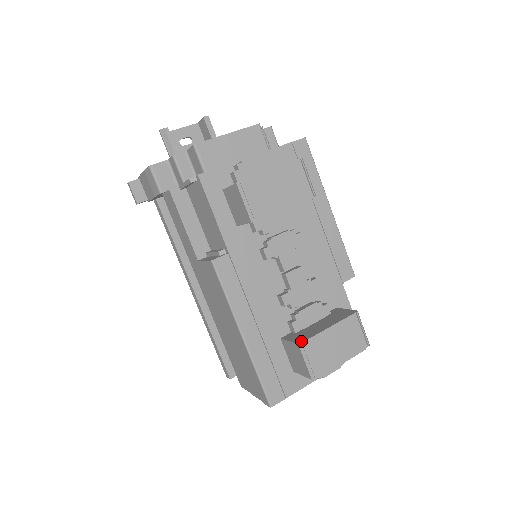
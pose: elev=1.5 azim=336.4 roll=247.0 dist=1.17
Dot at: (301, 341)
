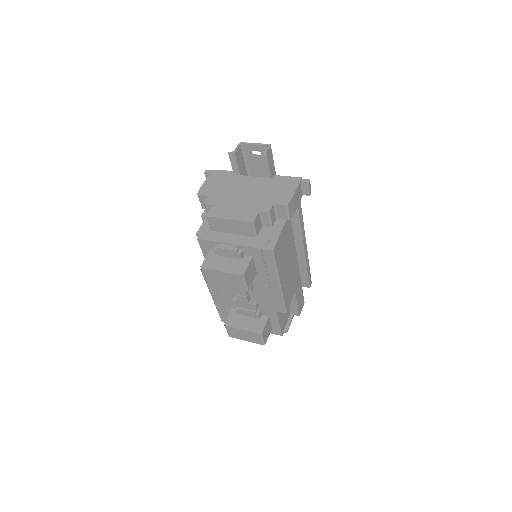
Dot at: (227, 324)
